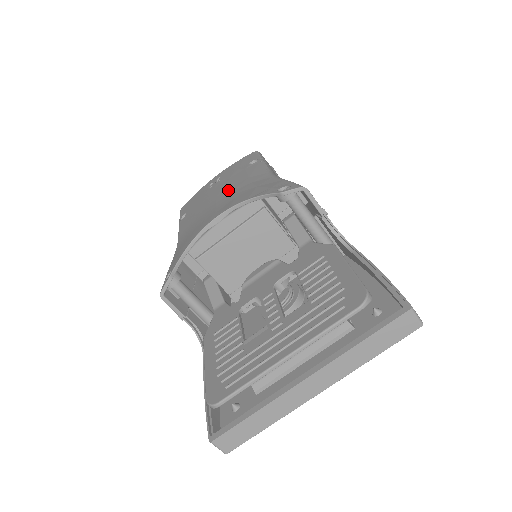
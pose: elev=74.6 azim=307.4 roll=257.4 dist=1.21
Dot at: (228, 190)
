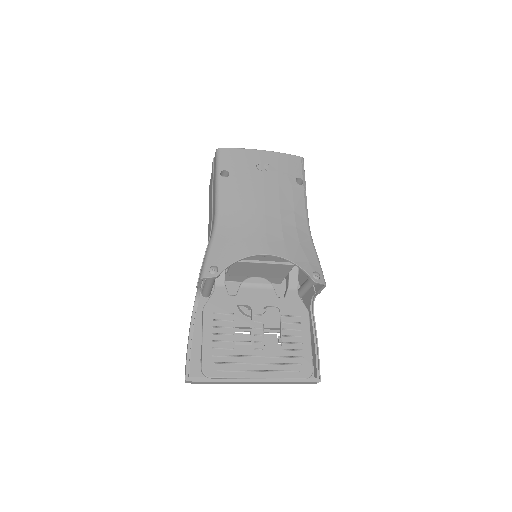
Dot at: (277, 211)
